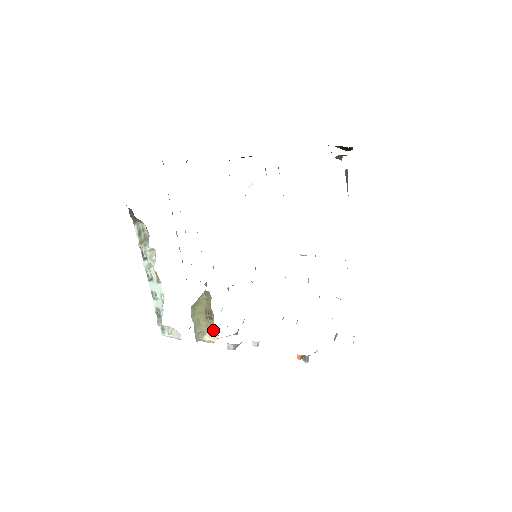
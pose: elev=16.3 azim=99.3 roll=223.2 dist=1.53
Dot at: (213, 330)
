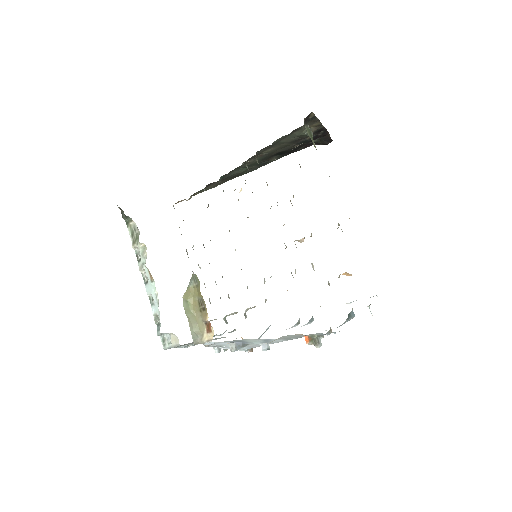
Dot at: (209, 325)
